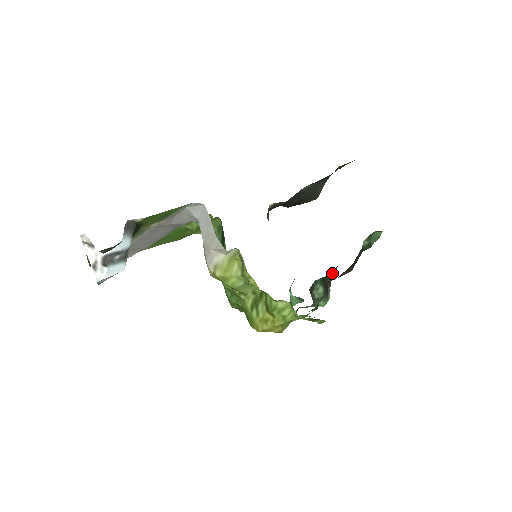
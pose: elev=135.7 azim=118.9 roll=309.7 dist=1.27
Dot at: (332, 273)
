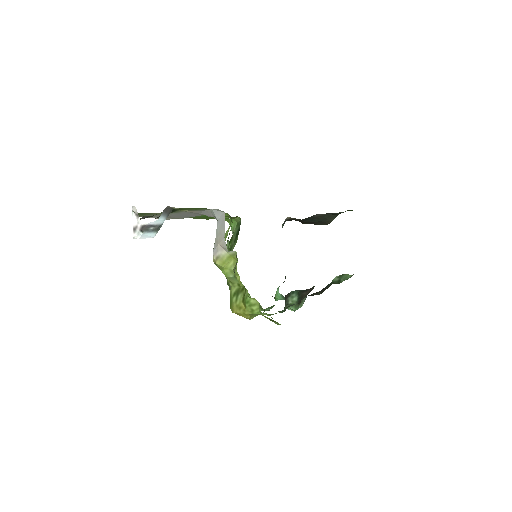
Dot at: (309, 289)
